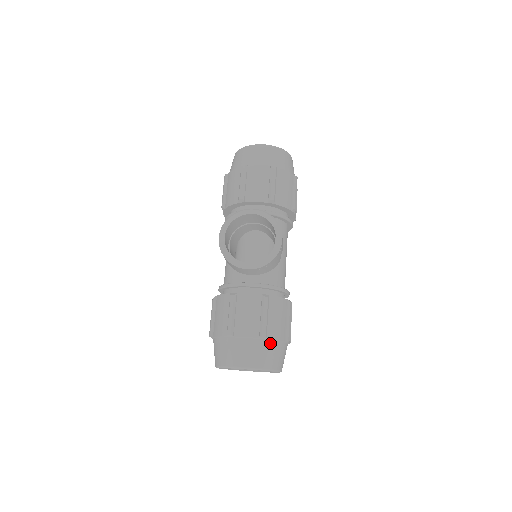
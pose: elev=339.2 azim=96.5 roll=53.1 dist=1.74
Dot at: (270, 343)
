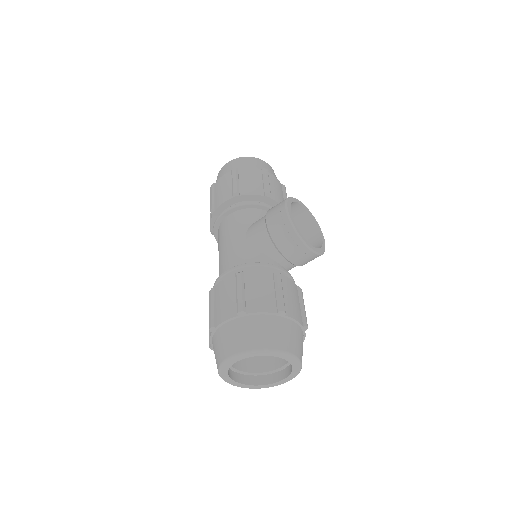
Dot at: occluded
